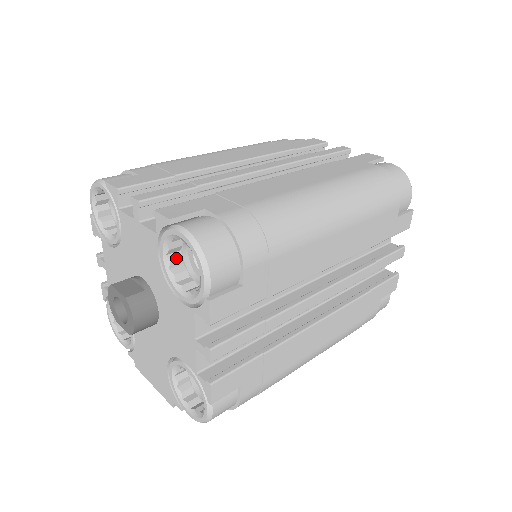
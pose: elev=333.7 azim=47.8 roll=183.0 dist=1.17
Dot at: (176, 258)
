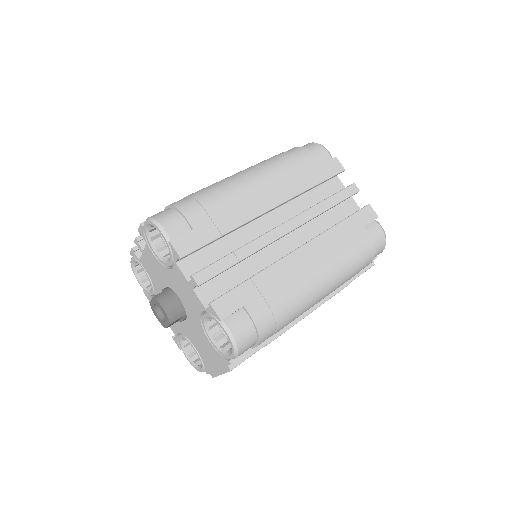
Dot at: (163, 250)
